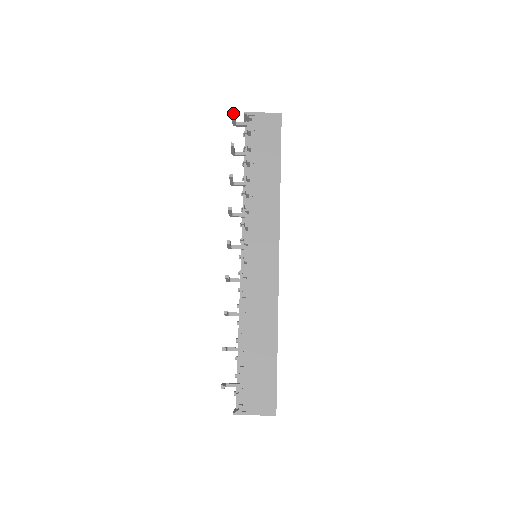
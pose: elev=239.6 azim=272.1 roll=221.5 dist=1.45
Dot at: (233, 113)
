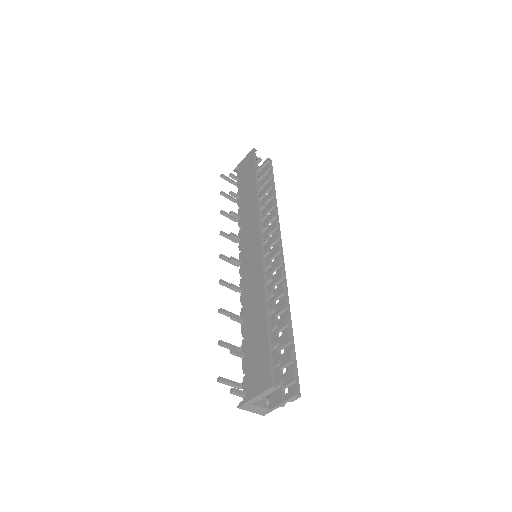
Dot at: (221, 176)
